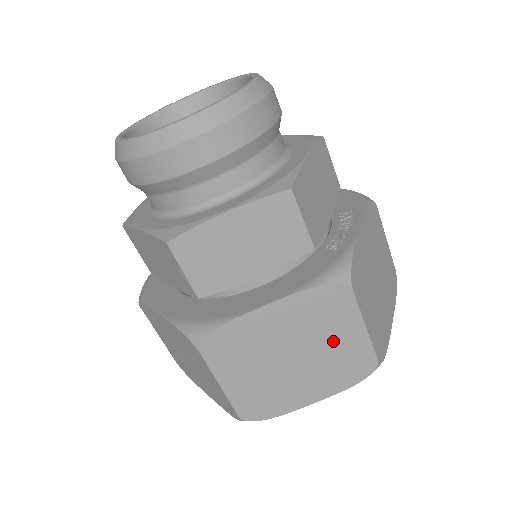
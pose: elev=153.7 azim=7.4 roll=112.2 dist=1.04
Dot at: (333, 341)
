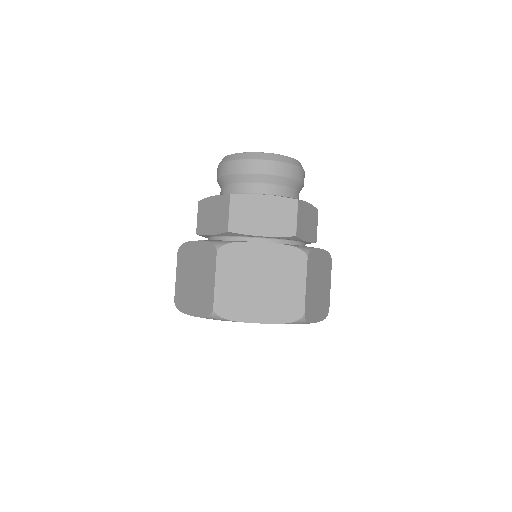
Dot at: (286, 285)
